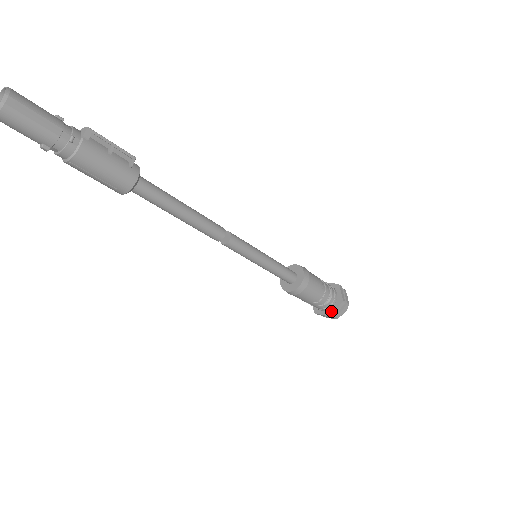
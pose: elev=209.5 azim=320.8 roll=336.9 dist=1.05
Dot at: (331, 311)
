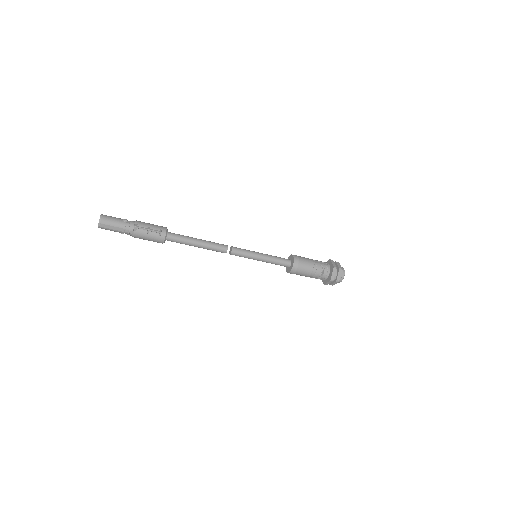
Dot at: (325, 282)
